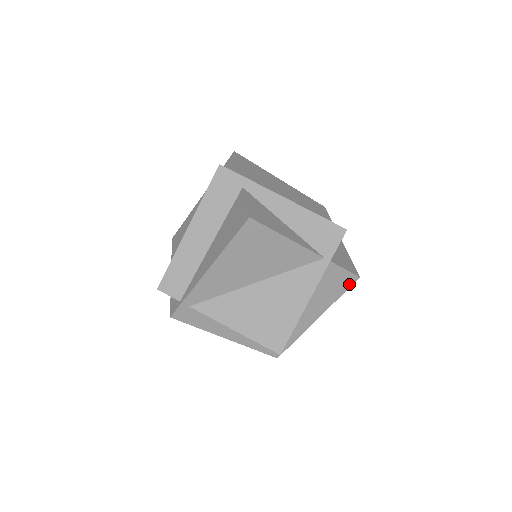
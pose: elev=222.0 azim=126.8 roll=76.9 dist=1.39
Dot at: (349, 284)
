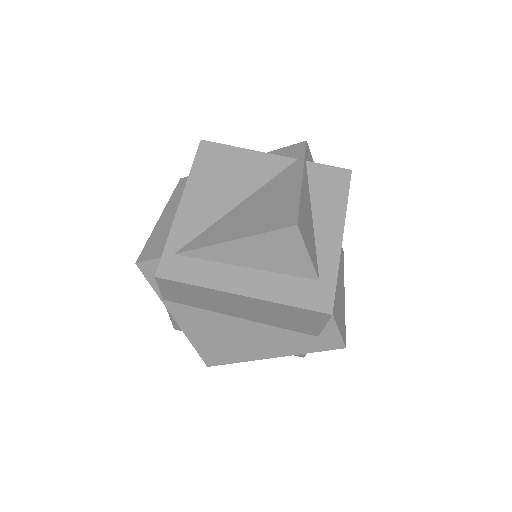
Dot at: (346, 181)
